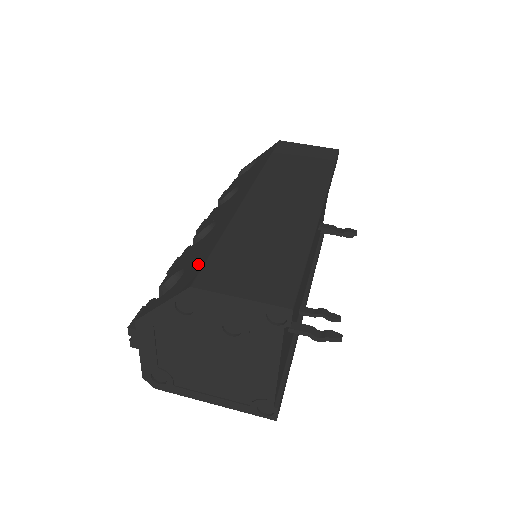
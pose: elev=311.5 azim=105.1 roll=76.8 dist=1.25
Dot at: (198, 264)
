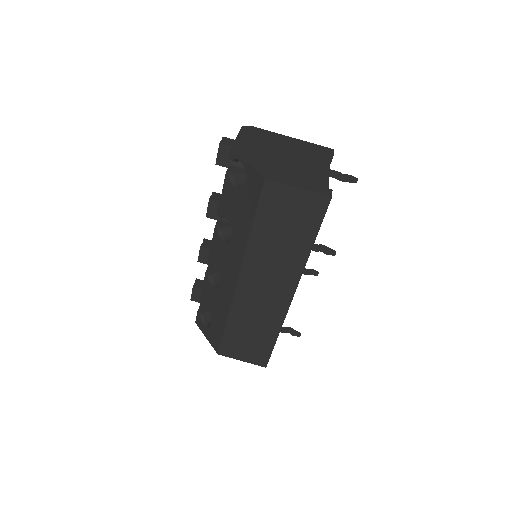
Dot at: (218, 334)
